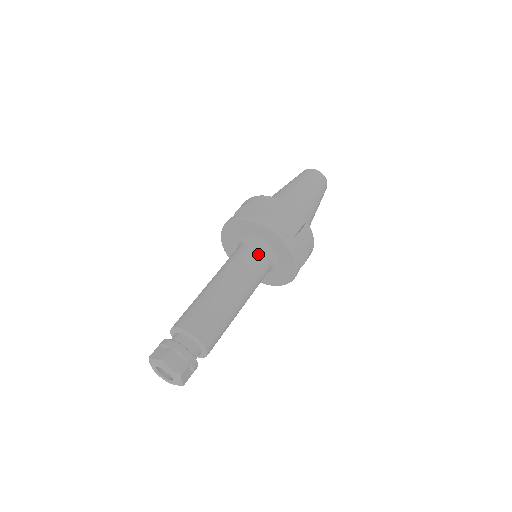
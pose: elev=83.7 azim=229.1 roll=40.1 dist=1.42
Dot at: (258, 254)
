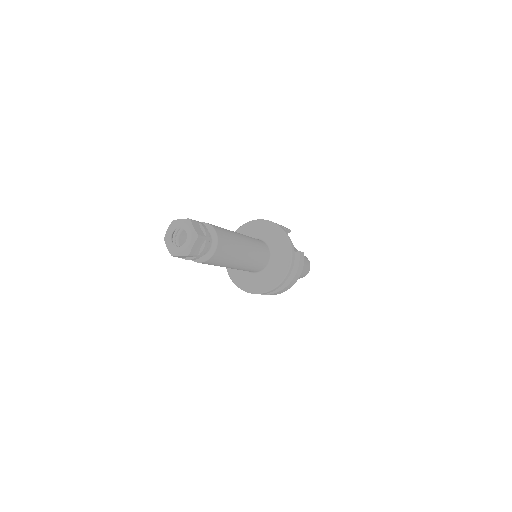
Dot at: (264, 245)
